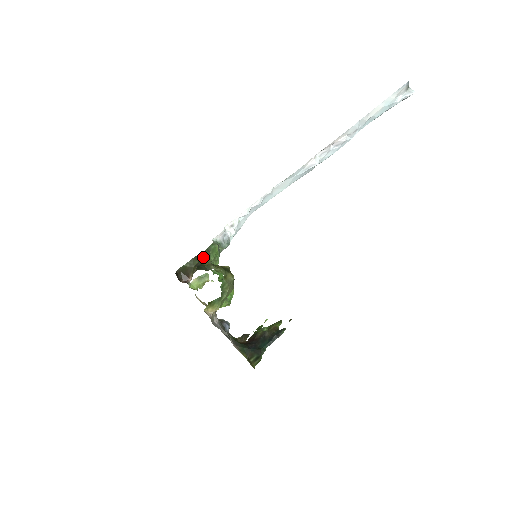
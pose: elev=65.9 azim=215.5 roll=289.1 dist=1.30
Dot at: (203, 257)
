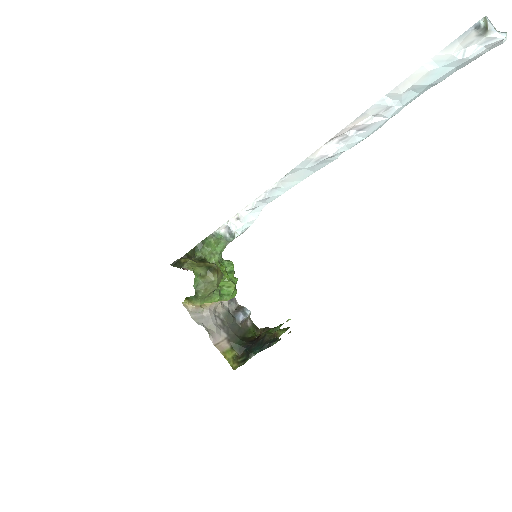
Dot at: (196, 250)
